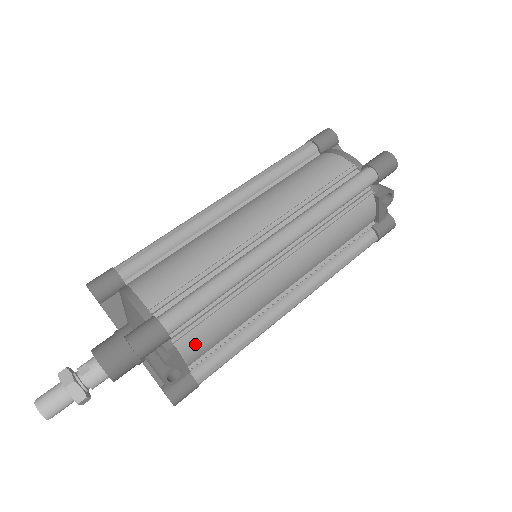
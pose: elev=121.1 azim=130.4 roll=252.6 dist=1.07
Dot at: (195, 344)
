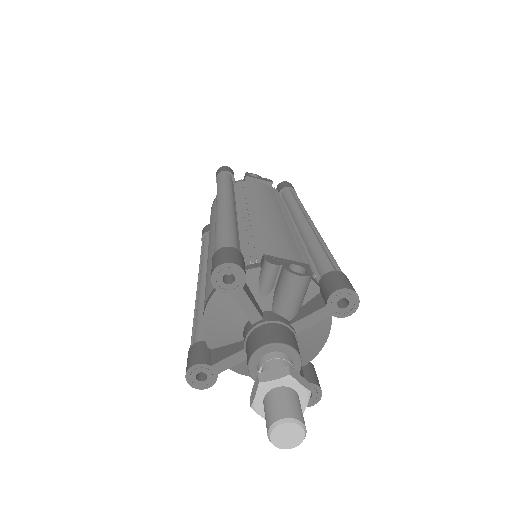
Dot at: (276, 255)
